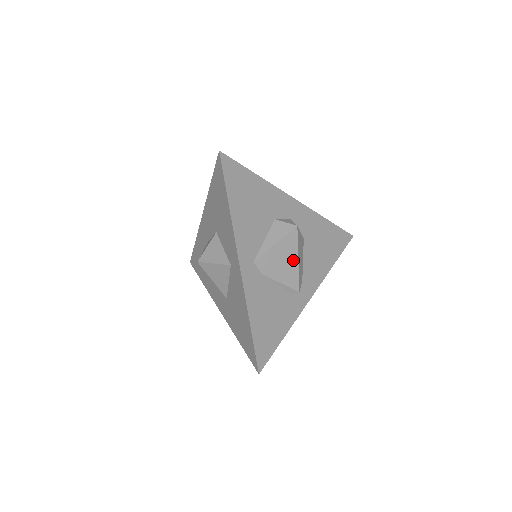
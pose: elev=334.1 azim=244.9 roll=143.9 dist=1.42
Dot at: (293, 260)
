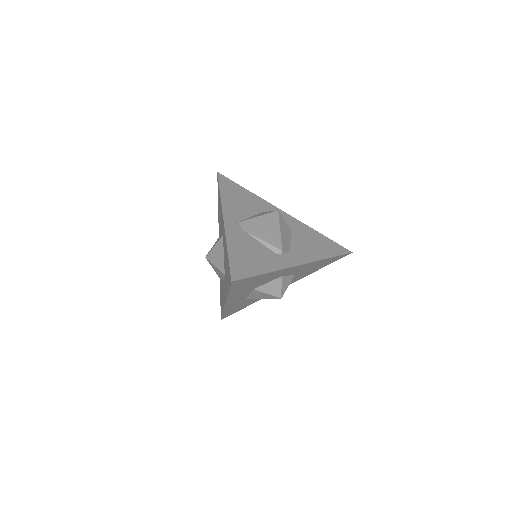
Dot at: (275, 229)
